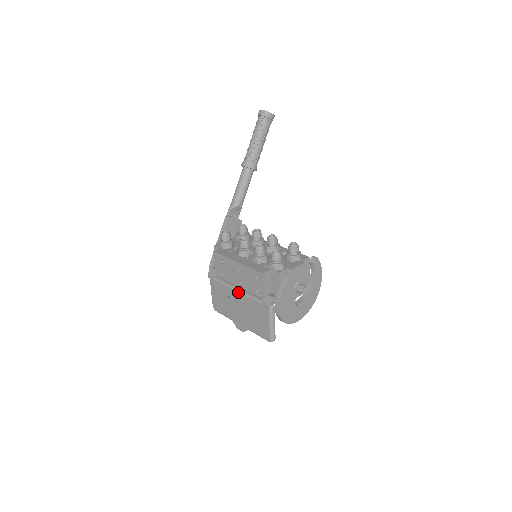
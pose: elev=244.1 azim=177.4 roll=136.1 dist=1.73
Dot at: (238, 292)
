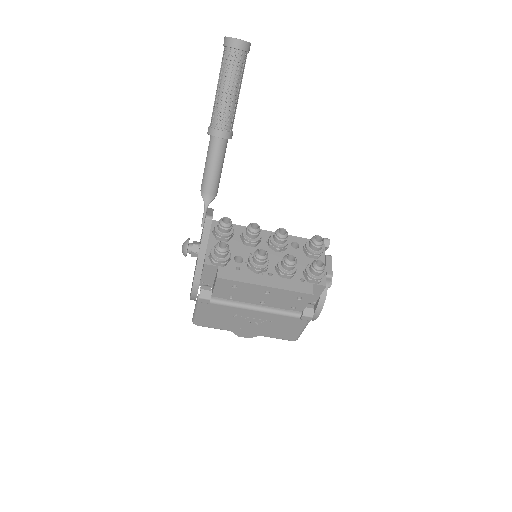
Dot at: (257, 311)
